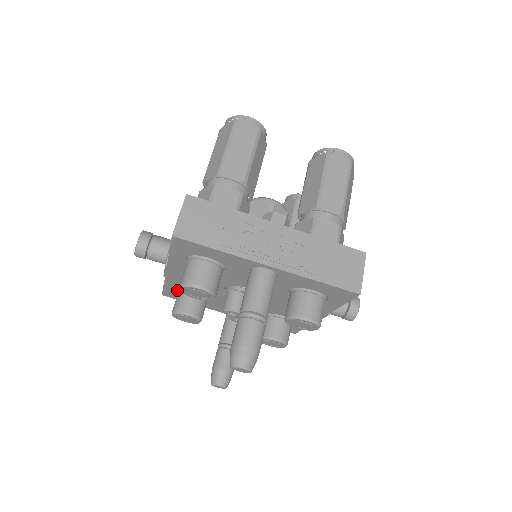
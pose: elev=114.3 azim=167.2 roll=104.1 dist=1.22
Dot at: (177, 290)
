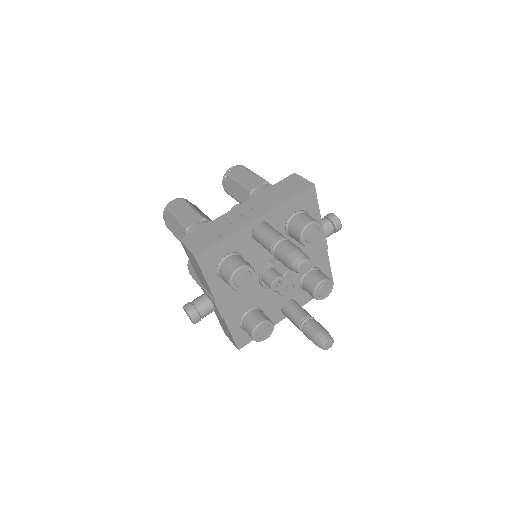
Dot at: (241, 329)
